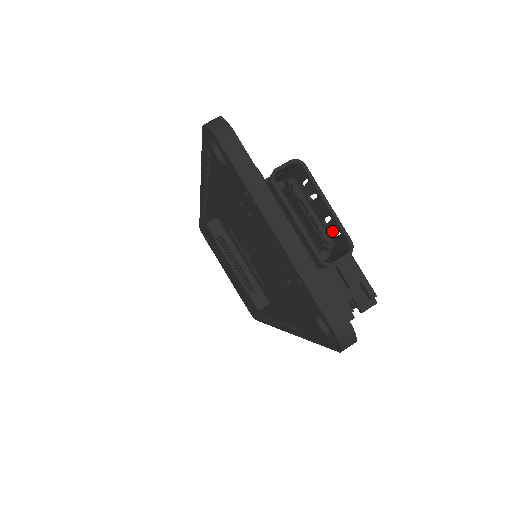
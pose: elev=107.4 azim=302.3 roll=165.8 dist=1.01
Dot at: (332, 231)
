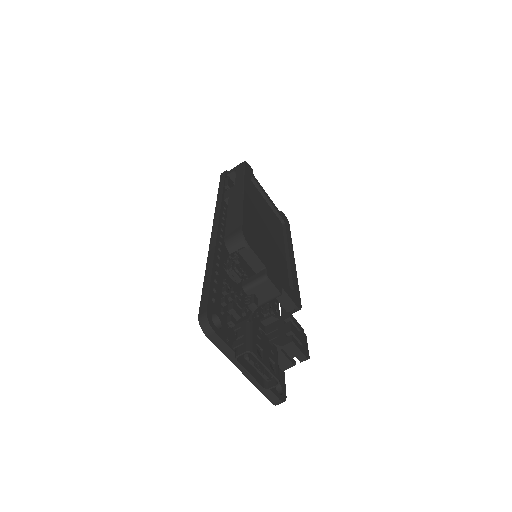
Dot at: (271, 369)
